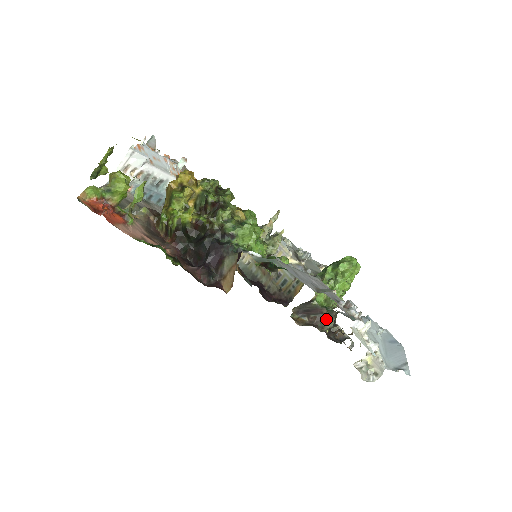
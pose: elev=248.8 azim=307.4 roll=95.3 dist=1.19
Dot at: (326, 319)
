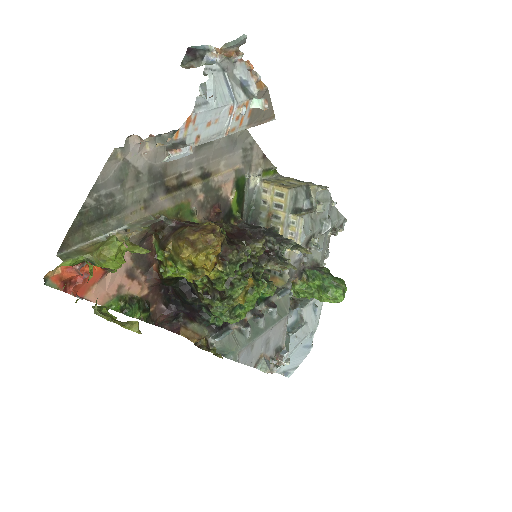
Dot at: occluded
